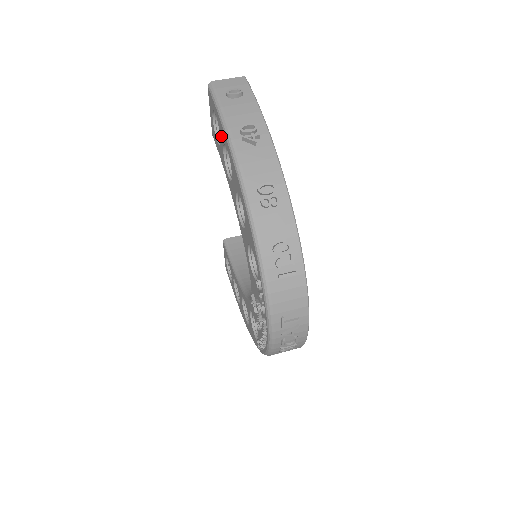
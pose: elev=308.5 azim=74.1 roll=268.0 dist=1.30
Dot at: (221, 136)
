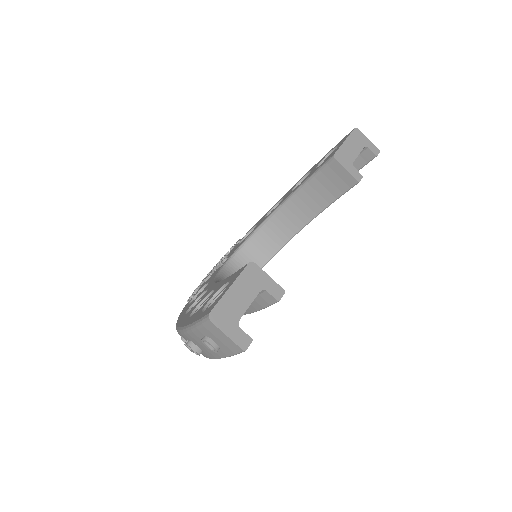
Dot at: (199, 310)
